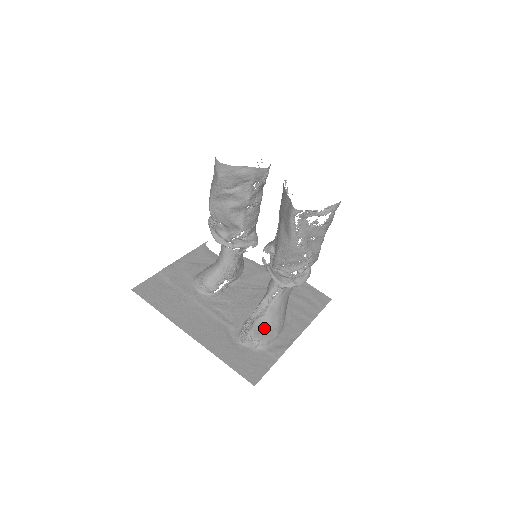
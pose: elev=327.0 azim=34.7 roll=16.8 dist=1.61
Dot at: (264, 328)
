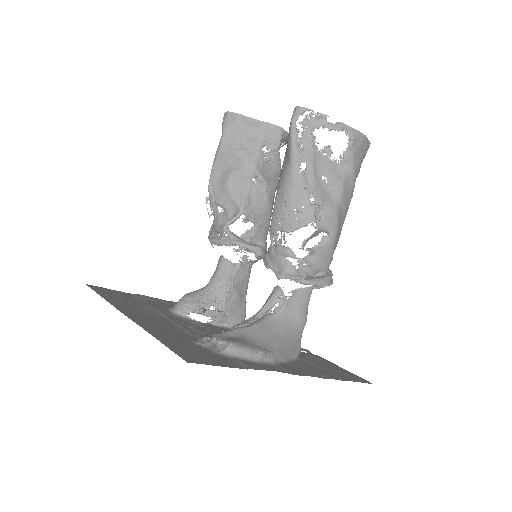
Dot at: (242, 338)
